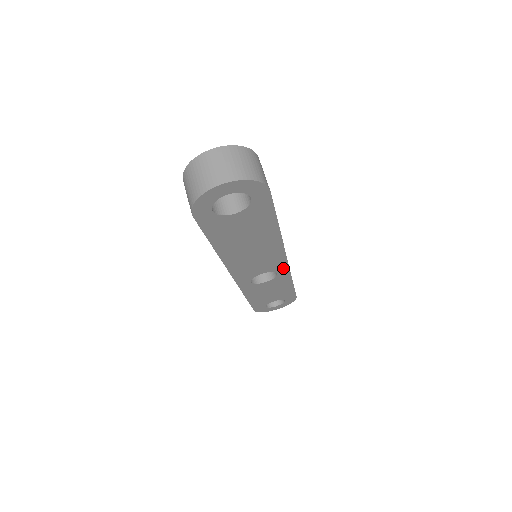
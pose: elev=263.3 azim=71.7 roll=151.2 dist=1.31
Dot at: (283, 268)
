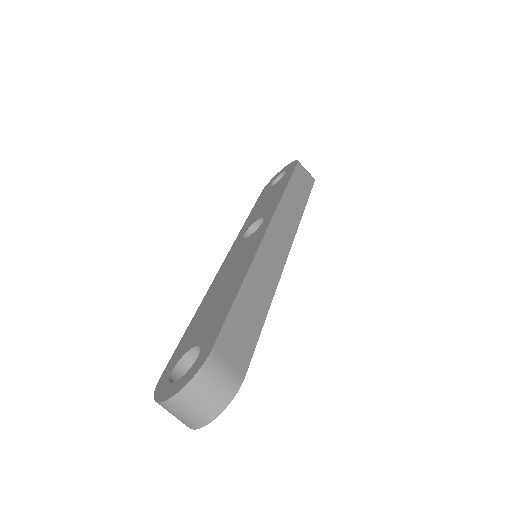
Dot at: occluded
